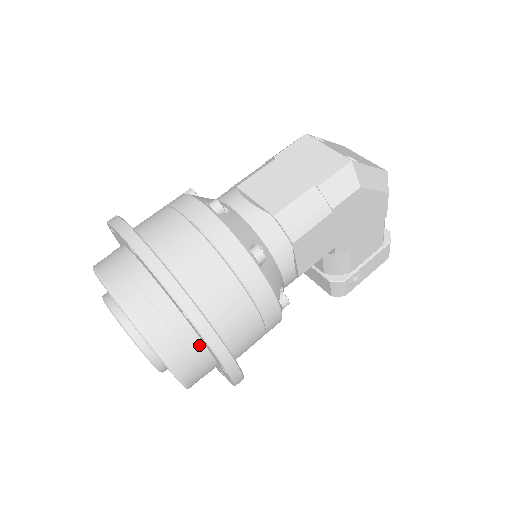
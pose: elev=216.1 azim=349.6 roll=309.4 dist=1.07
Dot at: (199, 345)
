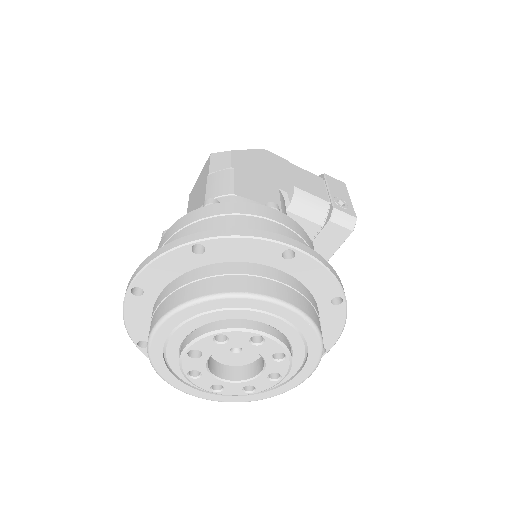
Dot at: (248, 266)
